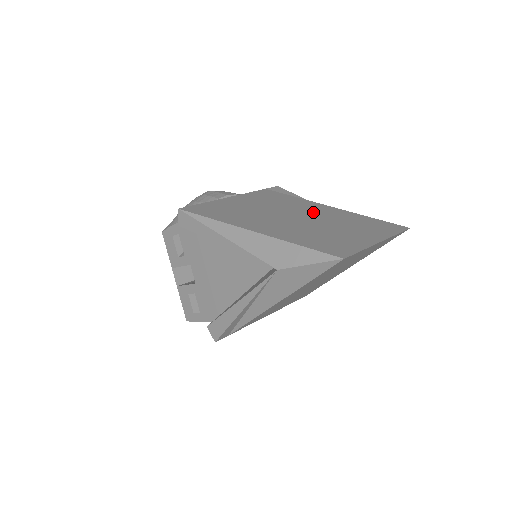
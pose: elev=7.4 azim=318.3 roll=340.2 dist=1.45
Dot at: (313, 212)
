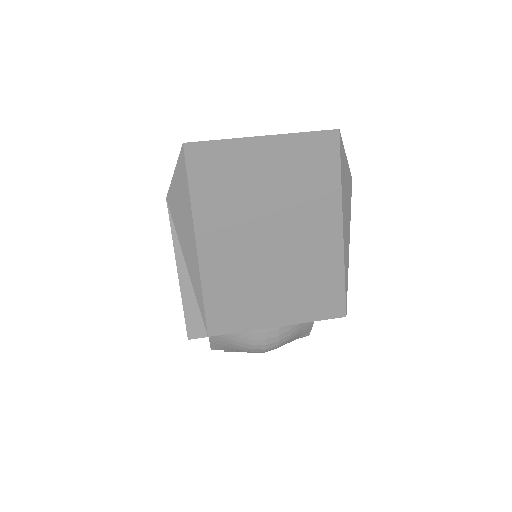
Dot at: occluded
